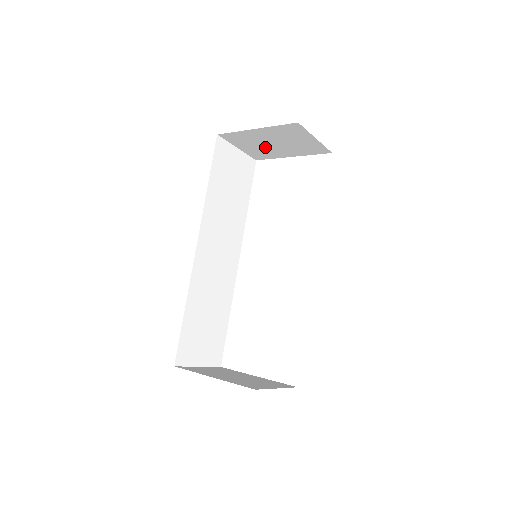
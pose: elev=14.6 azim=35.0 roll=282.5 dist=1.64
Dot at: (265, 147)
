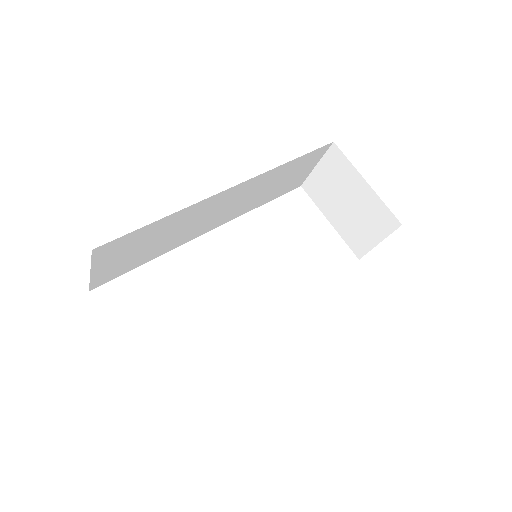
Dot at: (334, 194)
